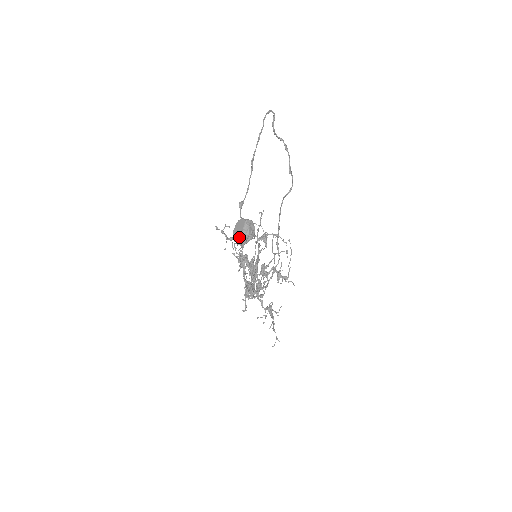
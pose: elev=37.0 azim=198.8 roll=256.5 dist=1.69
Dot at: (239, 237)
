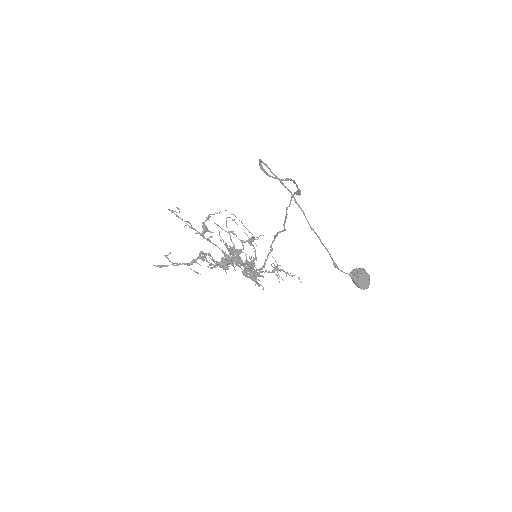
Dot at: (368, 286)
